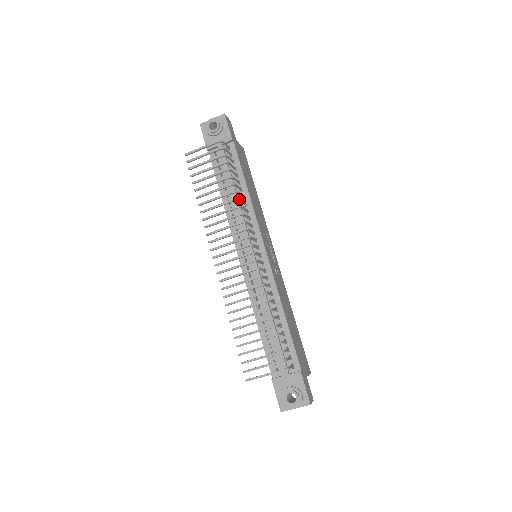
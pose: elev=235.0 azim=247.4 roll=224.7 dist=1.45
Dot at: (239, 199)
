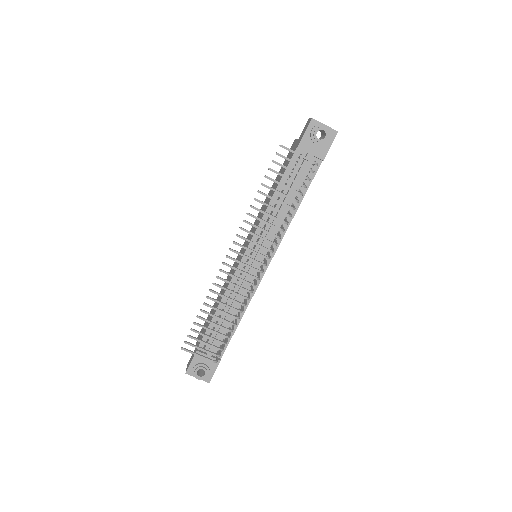
Dot at: occluded
